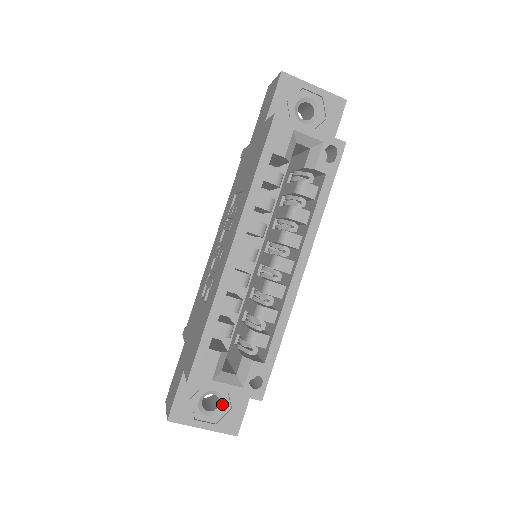
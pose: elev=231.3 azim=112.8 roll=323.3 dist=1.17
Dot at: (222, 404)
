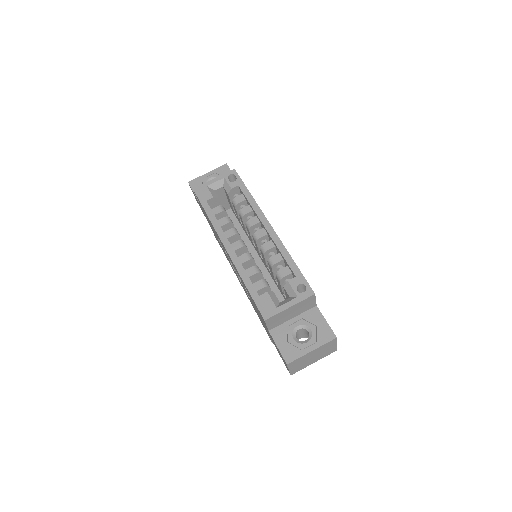
Dot at: (309, 329)
